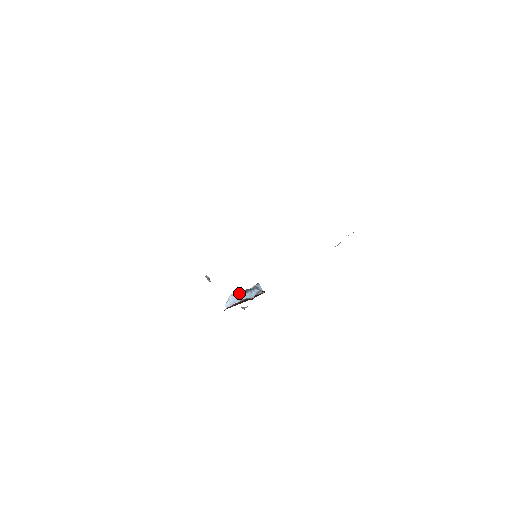
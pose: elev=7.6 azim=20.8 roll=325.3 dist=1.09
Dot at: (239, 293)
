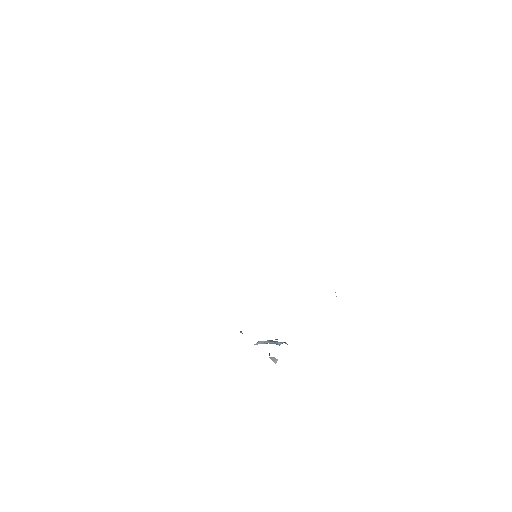
Dot at: (267, 341)
